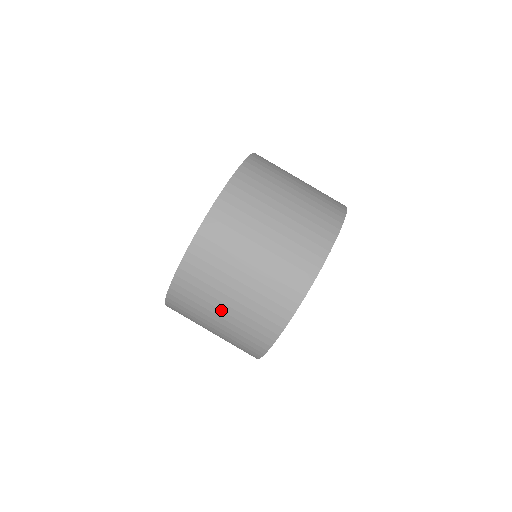
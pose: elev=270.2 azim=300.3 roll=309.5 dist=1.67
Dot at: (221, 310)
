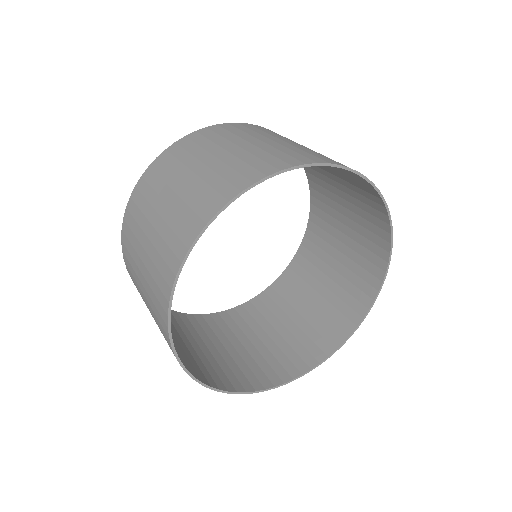
Dot at: (143, 248)
